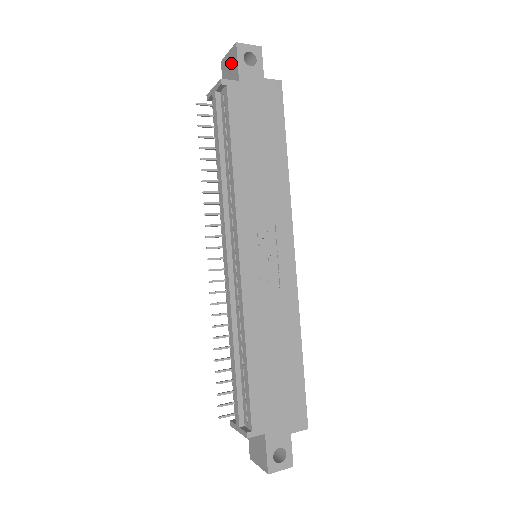
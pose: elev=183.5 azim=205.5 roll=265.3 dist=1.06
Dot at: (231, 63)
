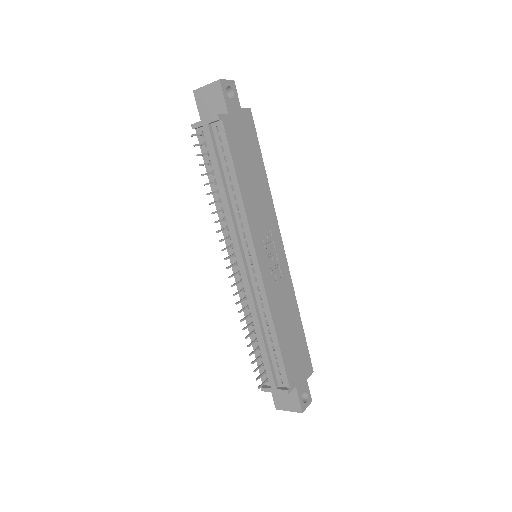
Dot at: (213, 96)
